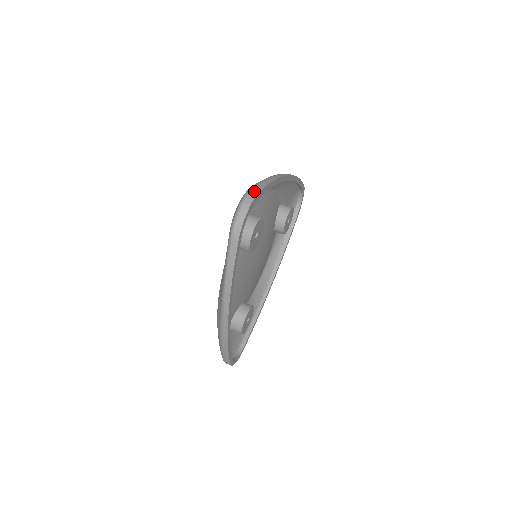
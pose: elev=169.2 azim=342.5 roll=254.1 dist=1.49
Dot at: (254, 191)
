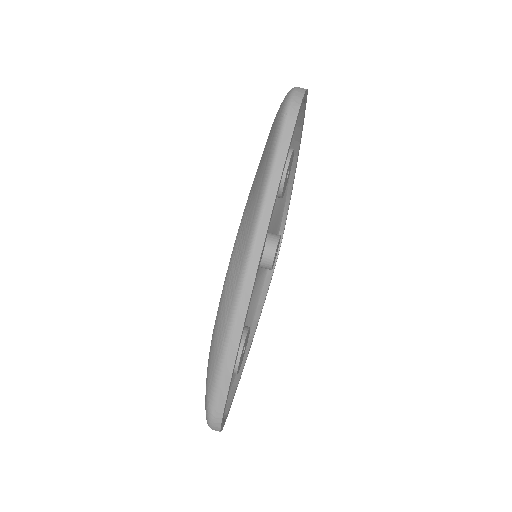
Dot at: occluded
